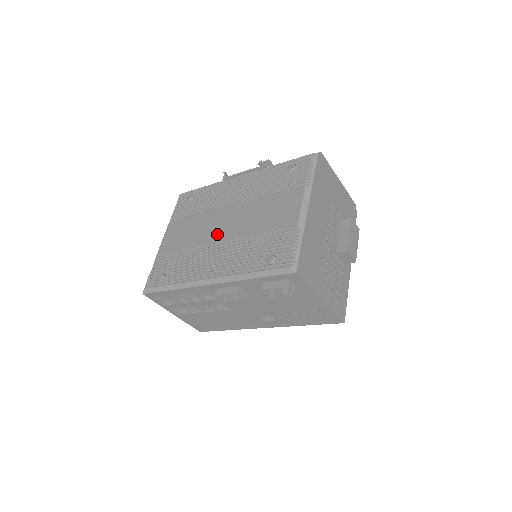
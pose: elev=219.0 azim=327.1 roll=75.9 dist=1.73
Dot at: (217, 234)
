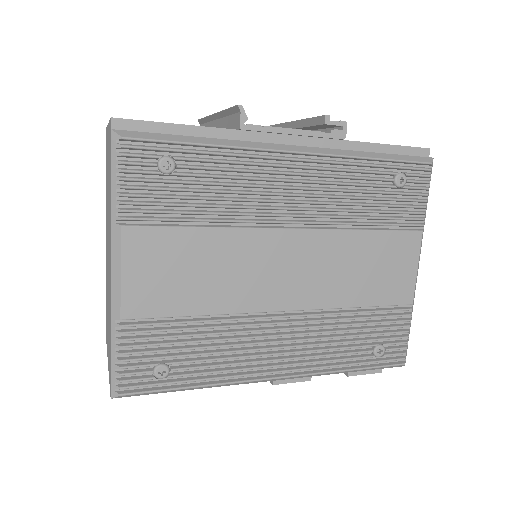
Dot at: (277, 292)
